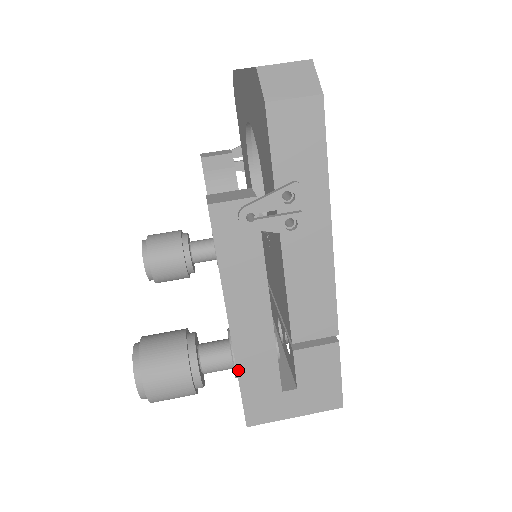
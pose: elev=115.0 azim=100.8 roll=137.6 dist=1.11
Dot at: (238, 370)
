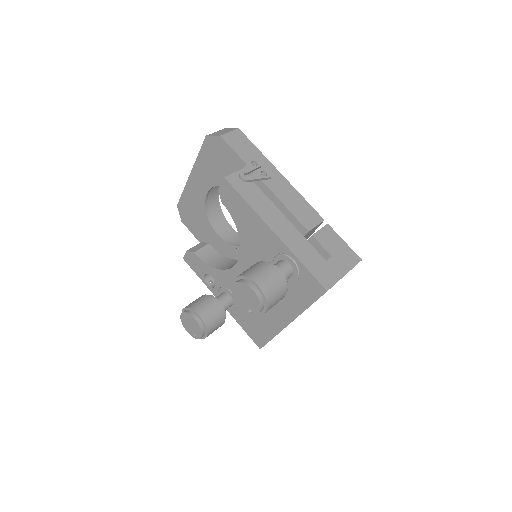
Dot at: (296, 255)
